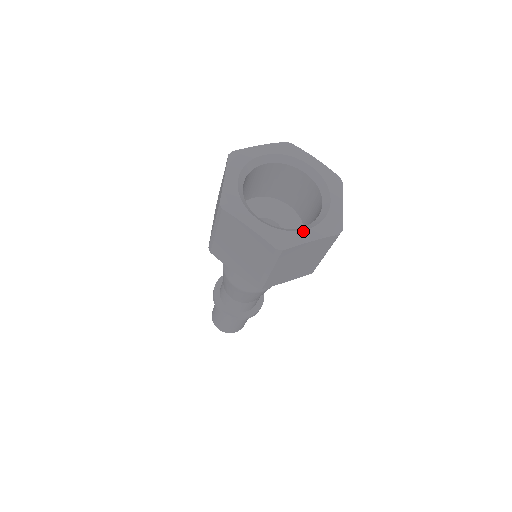
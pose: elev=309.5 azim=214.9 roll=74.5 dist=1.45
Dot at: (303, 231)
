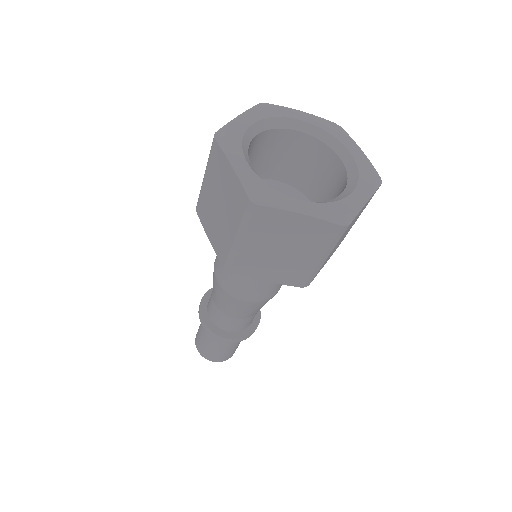
Dot at: (296, 199)
